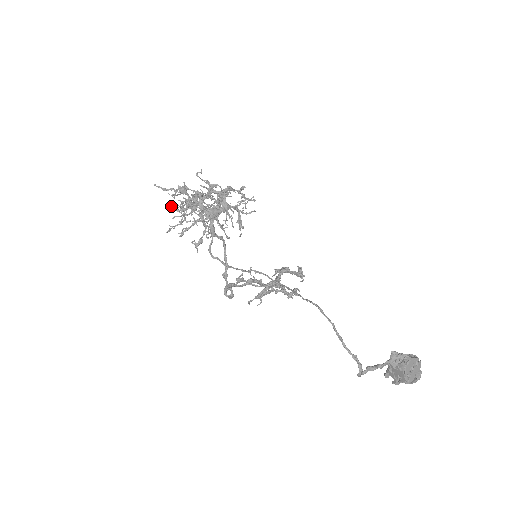
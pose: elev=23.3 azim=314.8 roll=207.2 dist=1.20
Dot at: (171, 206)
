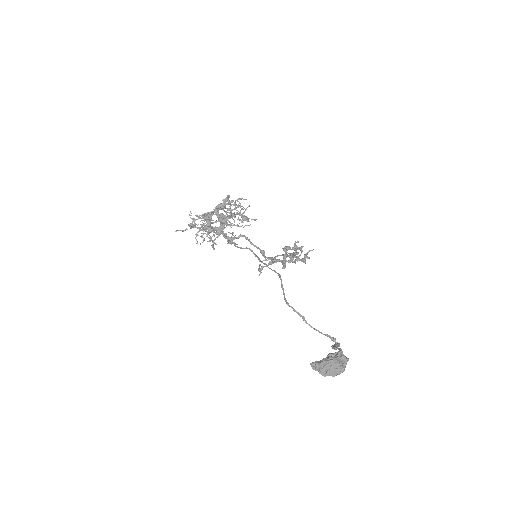
Dot at: occluded
